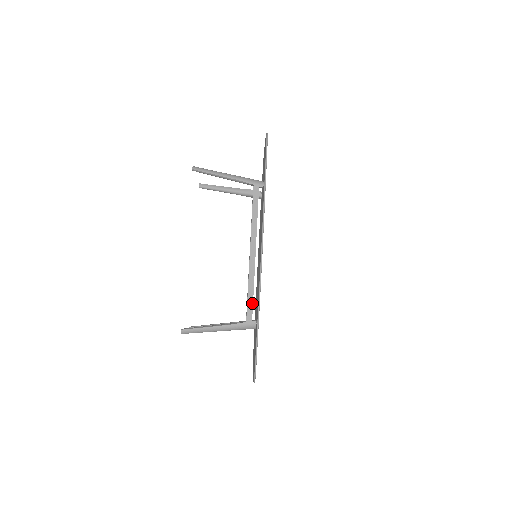
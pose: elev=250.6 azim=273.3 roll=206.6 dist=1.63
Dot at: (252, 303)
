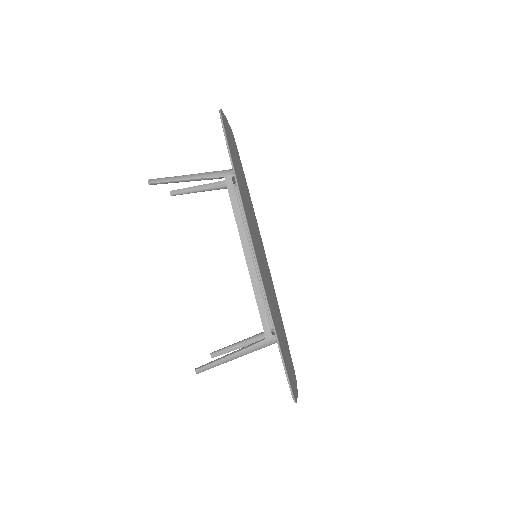
Dot at: (266, 315)
